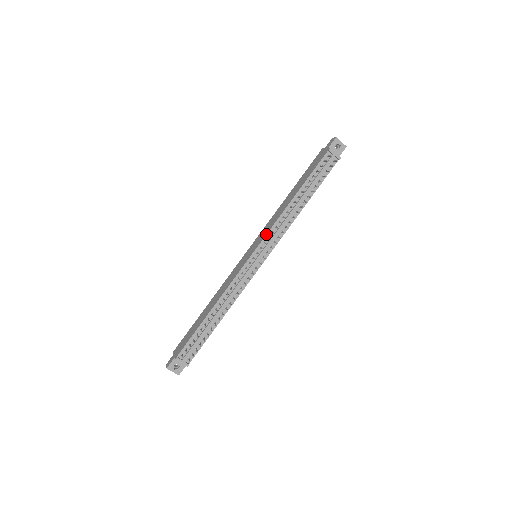
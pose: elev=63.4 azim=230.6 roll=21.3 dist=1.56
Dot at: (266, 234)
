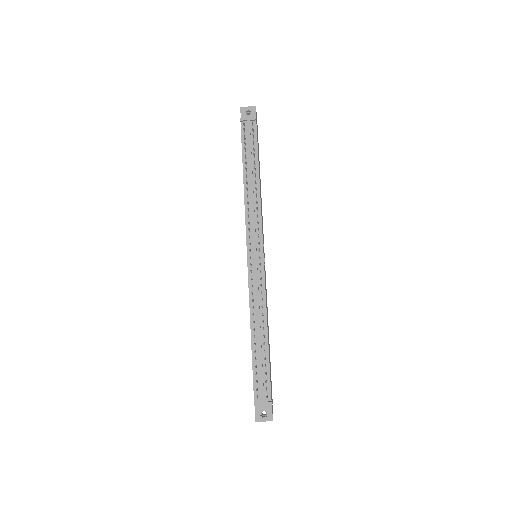
Dot at: occluded
